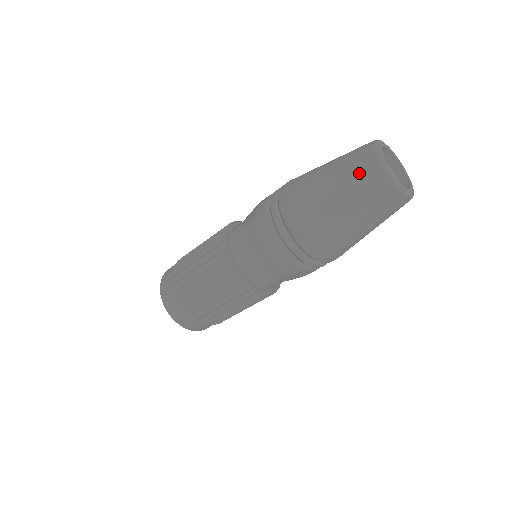
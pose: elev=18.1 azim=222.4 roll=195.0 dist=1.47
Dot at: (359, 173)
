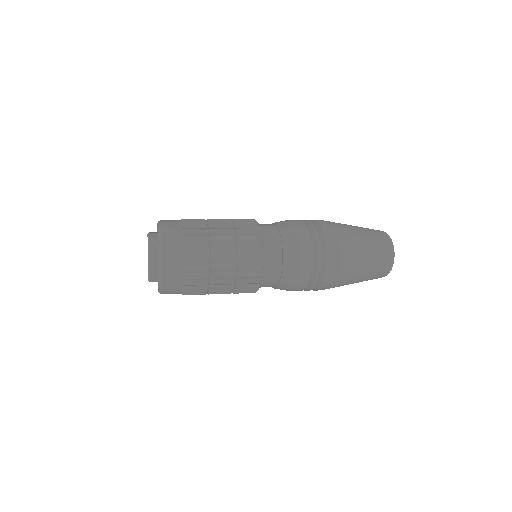
Dot at: (381, 248)
